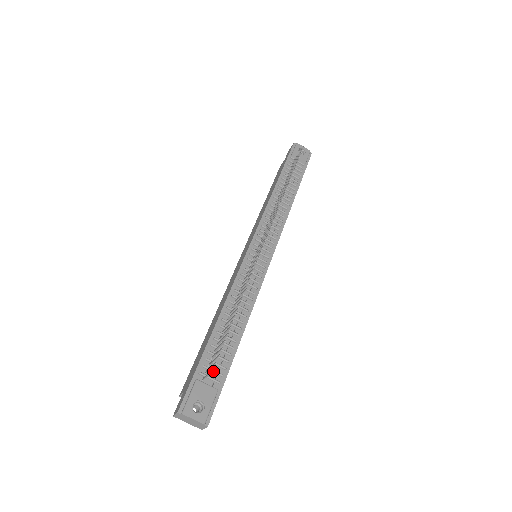
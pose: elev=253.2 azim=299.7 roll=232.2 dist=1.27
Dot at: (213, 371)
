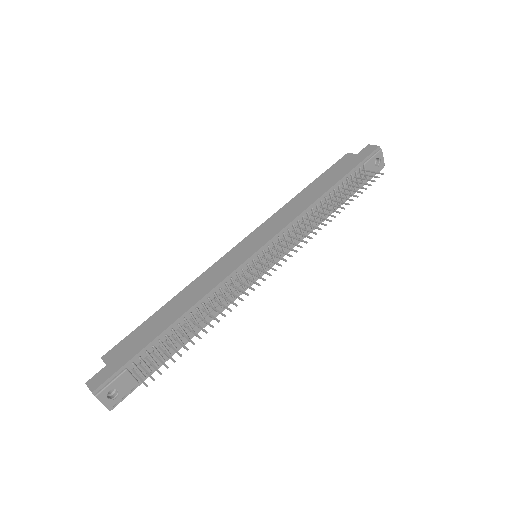
Dot at: (146, 366)
